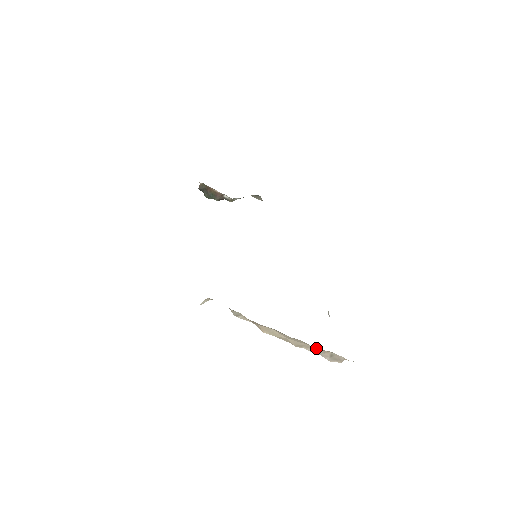
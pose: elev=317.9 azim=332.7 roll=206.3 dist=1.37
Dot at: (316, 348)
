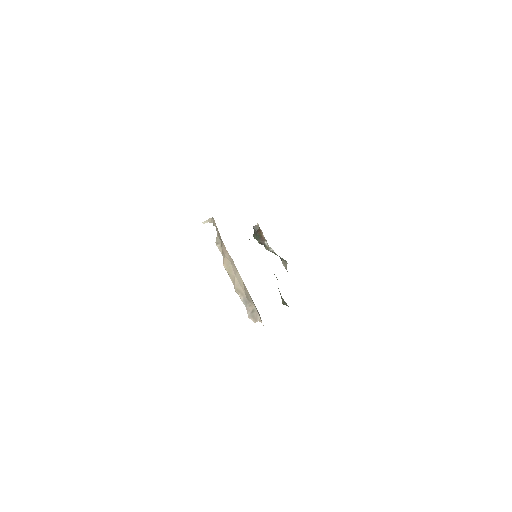
Dot at: (247, 296)
